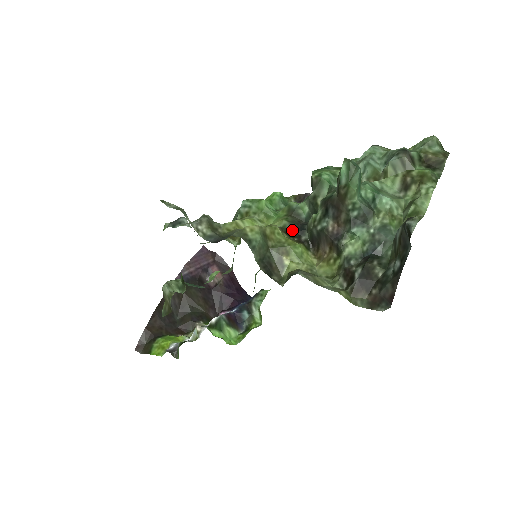
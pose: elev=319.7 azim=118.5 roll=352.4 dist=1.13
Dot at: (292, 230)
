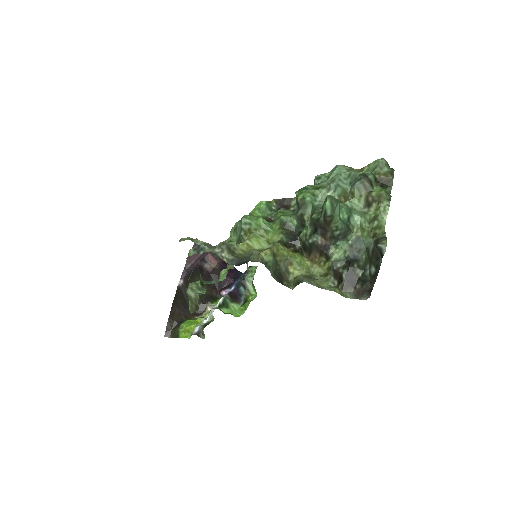
Dot at: (288, 241)
